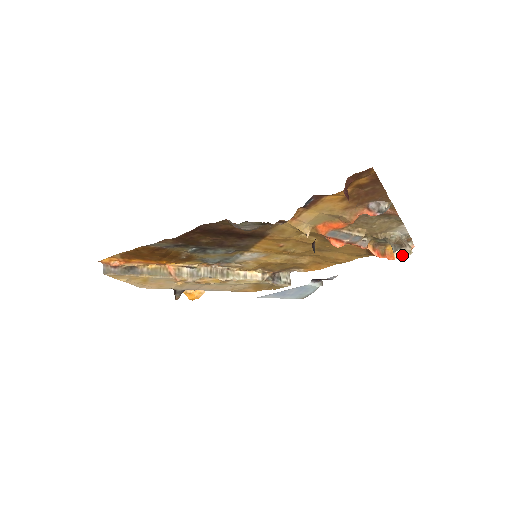
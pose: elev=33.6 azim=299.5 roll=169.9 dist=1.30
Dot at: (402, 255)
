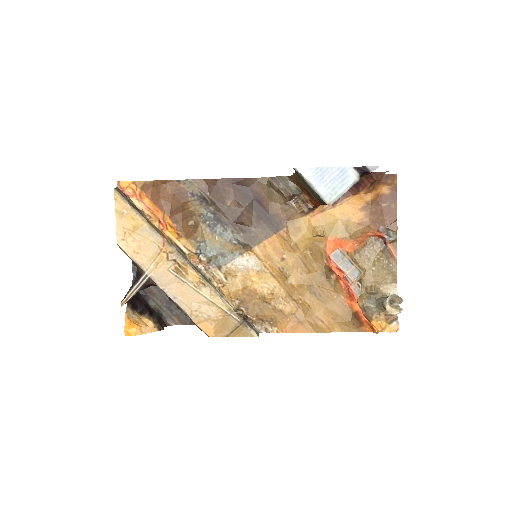
Dot at: (392, 312)
